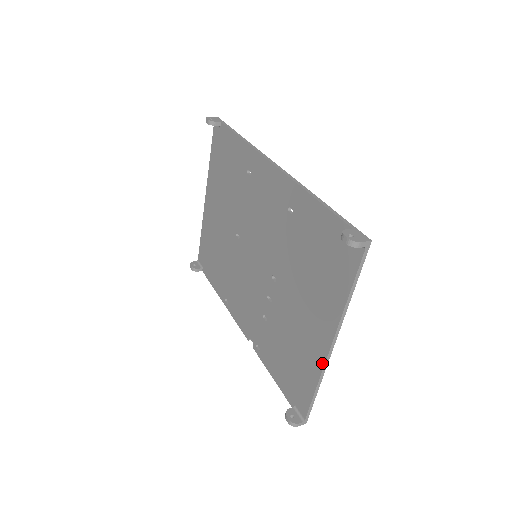
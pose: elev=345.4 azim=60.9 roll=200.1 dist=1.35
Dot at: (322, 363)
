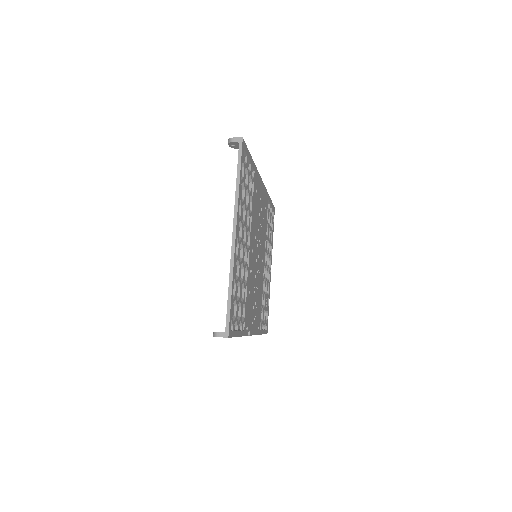
Dot at: (231, 257)
